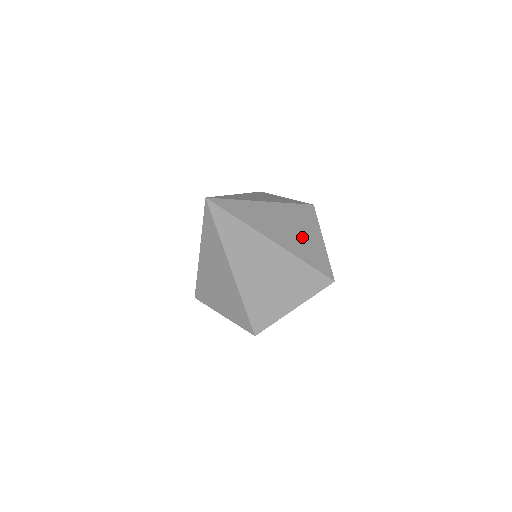
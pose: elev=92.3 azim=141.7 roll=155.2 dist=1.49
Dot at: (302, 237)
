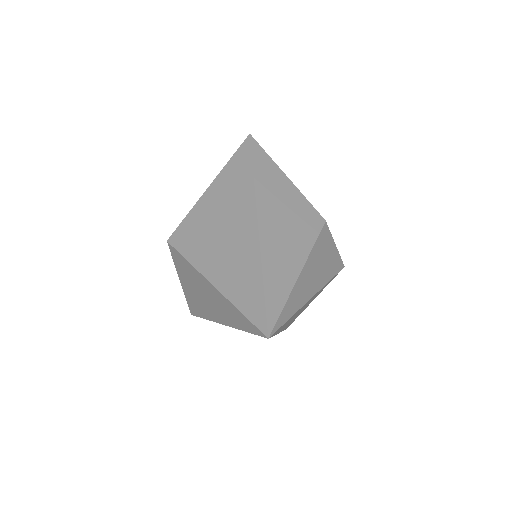
Dot at: (303, 309)
